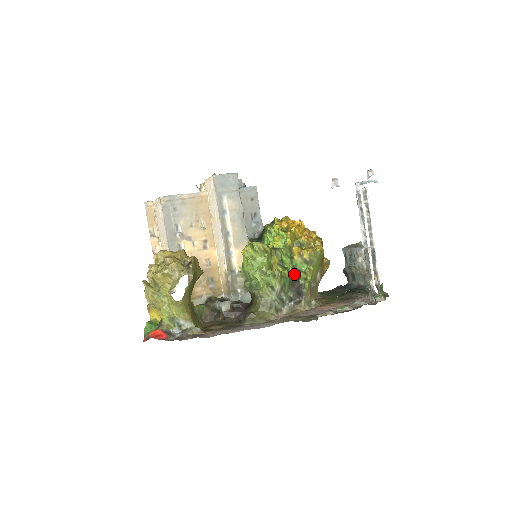
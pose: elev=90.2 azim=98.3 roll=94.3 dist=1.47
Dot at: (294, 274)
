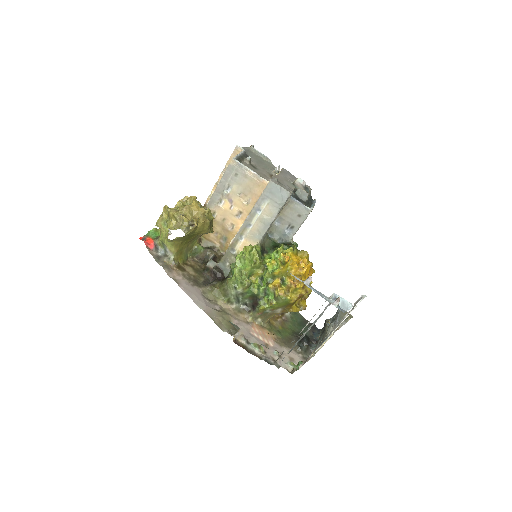
Dot at: (260, 293)
